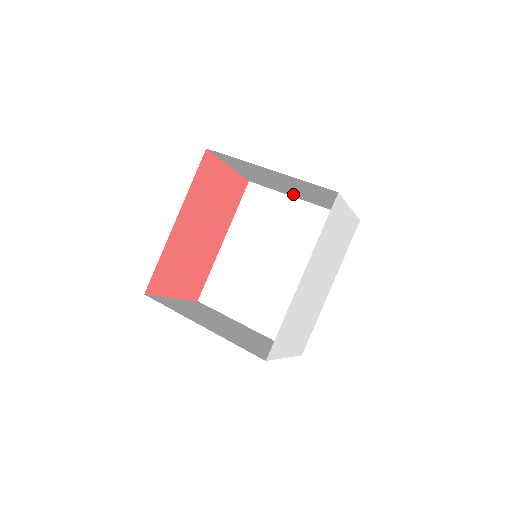
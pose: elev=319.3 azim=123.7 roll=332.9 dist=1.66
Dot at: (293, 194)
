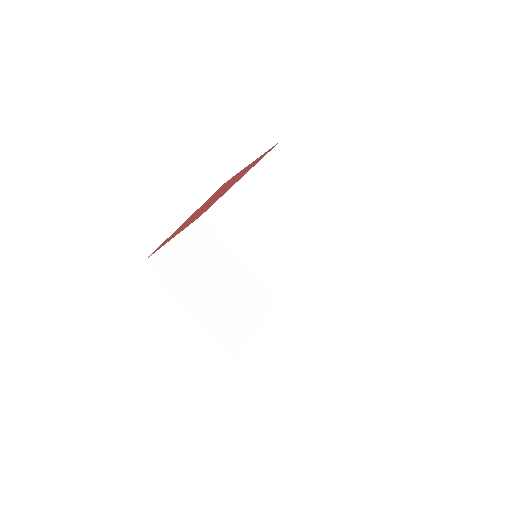
Dot at: occluded
